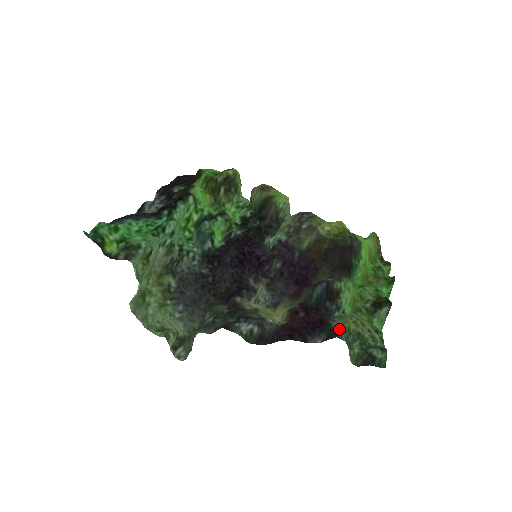
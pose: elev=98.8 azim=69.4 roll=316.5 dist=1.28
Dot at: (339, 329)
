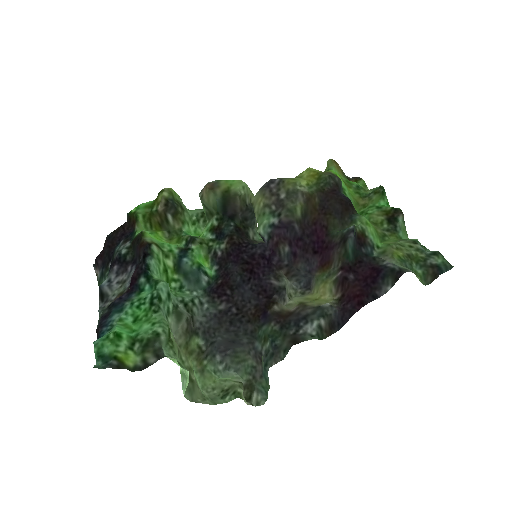
Dot at: (396, 264)
